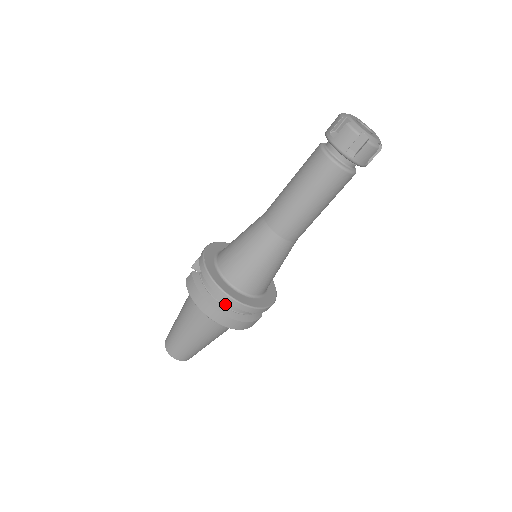
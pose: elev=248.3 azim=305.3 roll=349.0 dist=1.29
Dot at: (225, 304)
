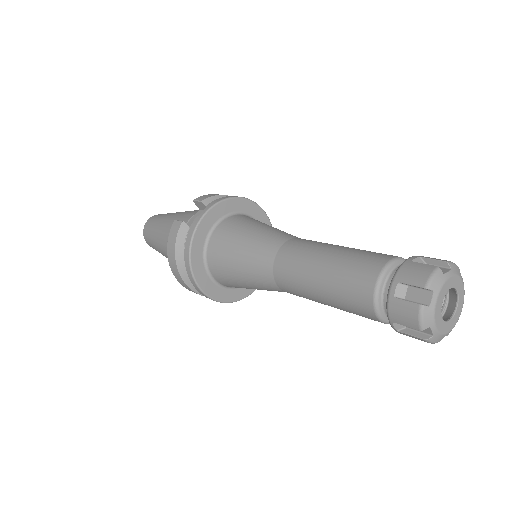
Dot at: occluded
